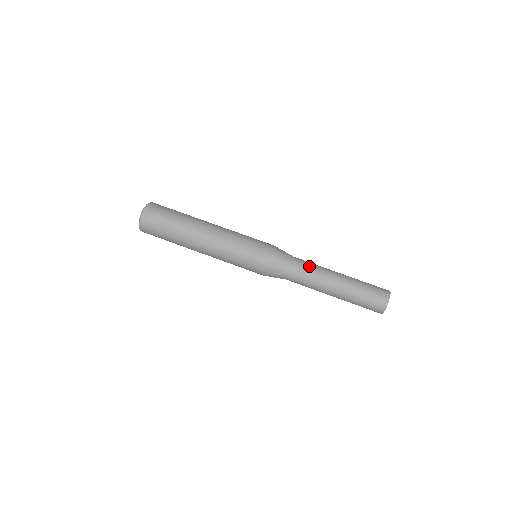
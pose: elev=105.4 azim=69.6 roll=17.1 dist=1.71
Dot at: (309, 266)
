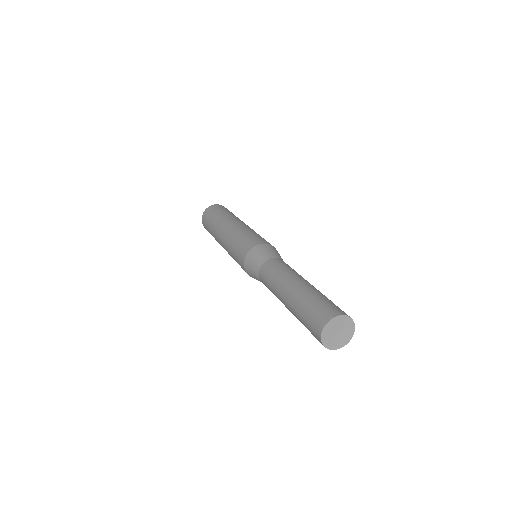
Dot at: occluded
